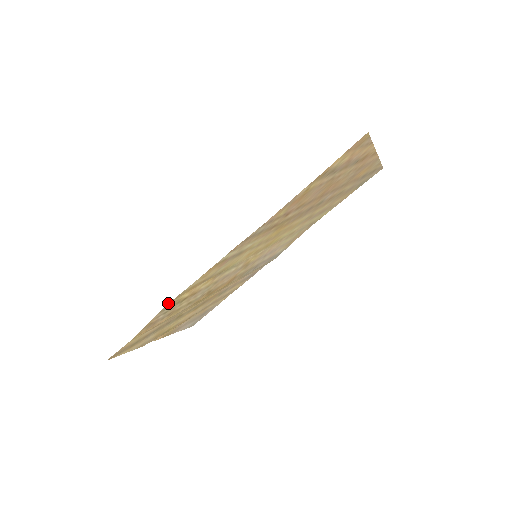
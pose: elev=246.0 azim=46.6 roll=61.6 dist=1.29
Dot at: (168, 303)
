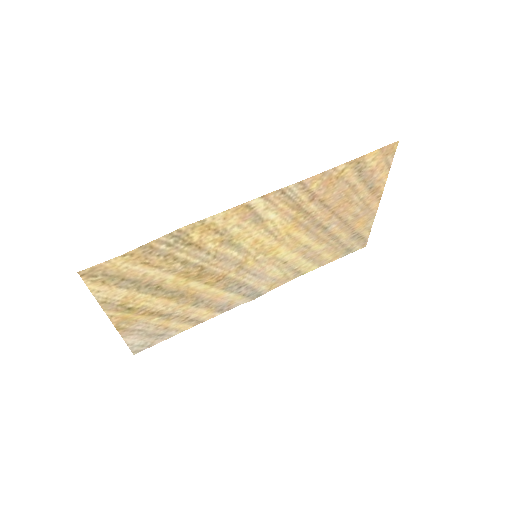
Dot at: (182, 227)
